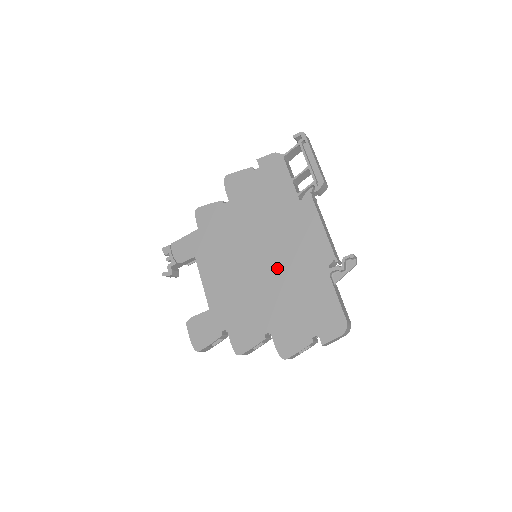
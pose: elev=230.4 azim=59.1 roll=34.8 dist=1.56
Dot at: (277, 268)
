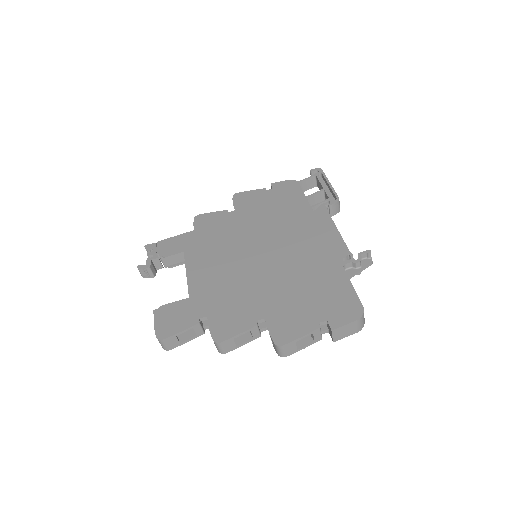
Dot at: (281, 261)
